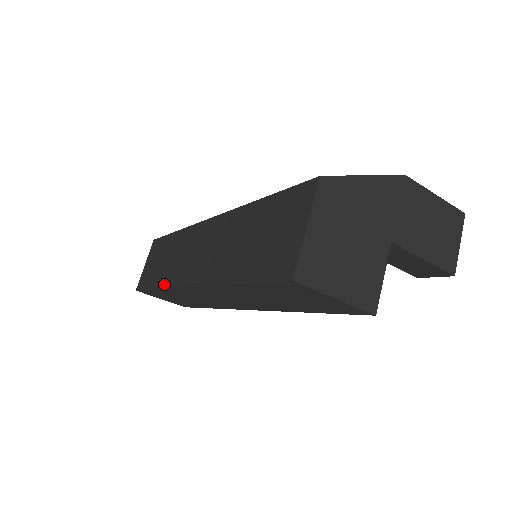
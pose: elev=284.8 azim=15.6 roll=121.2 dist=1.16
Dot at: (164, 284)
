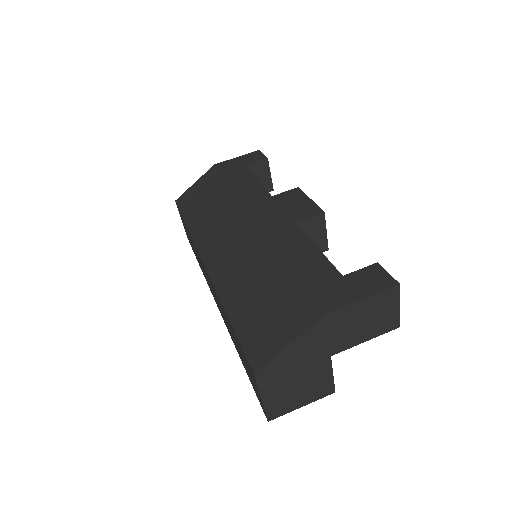
Dot at: (204, 276)
